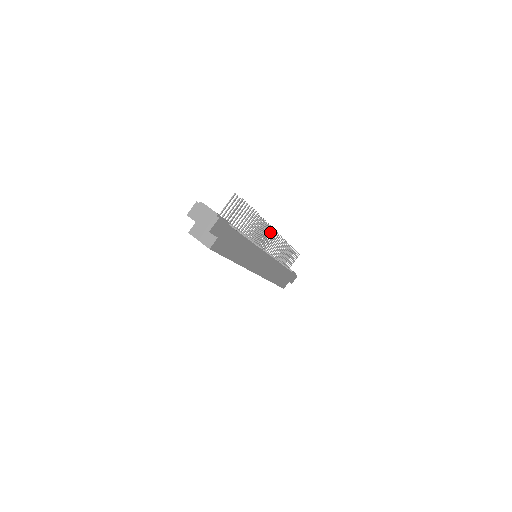
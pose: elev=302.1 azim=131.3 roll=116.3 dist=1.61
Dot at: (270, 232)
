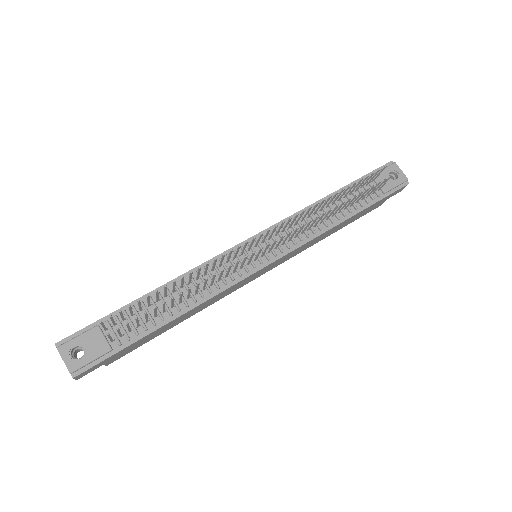
Dot at: (244, 259)
